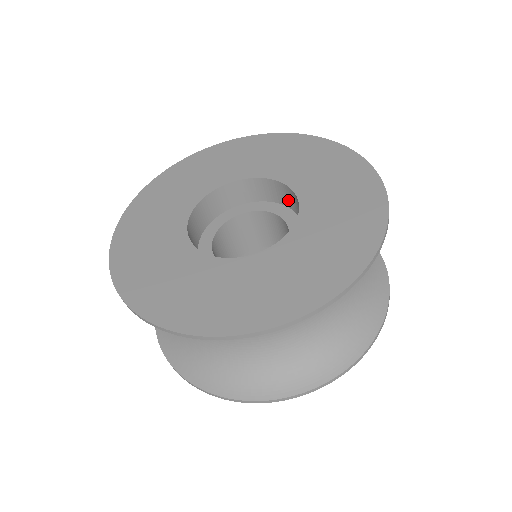
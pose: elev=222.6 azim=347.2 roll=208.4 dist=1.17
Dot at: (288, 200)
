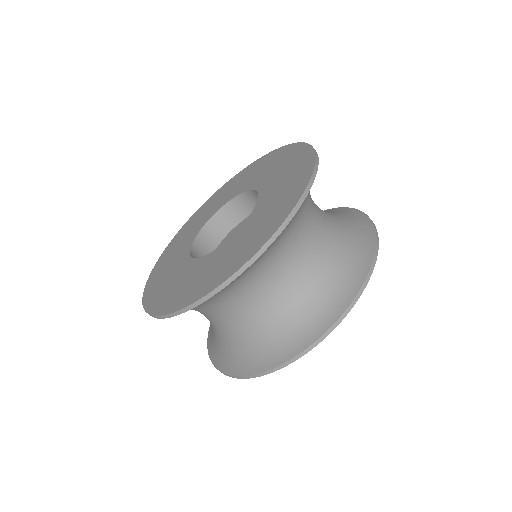
Dot at: occluded
